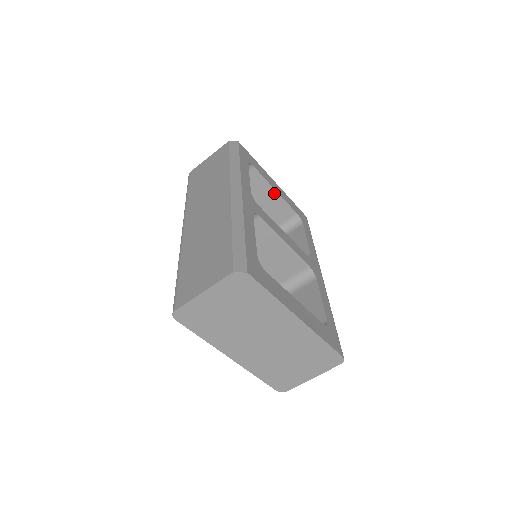
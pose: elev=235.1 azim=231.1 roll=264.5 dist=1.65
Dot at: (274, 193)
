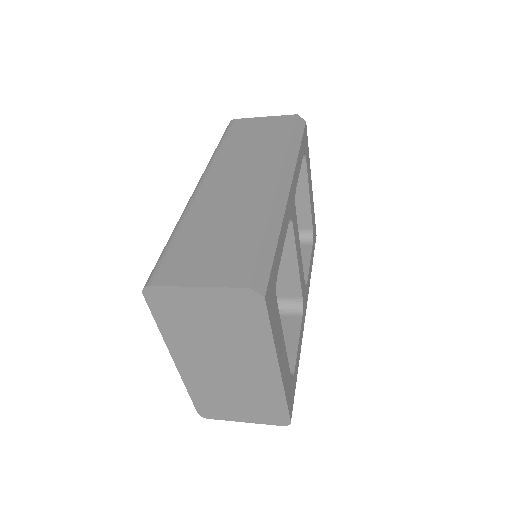
Dot at: (306, 197)
